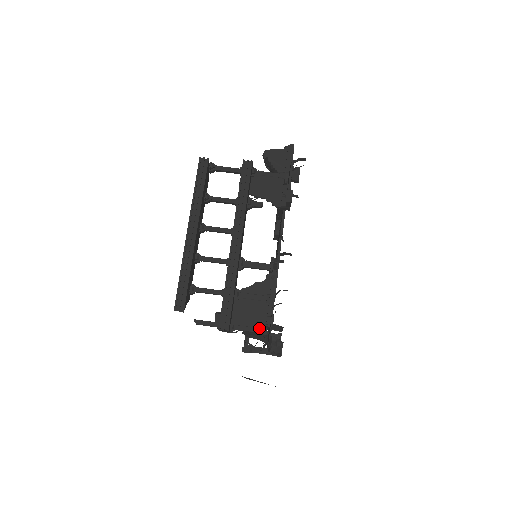
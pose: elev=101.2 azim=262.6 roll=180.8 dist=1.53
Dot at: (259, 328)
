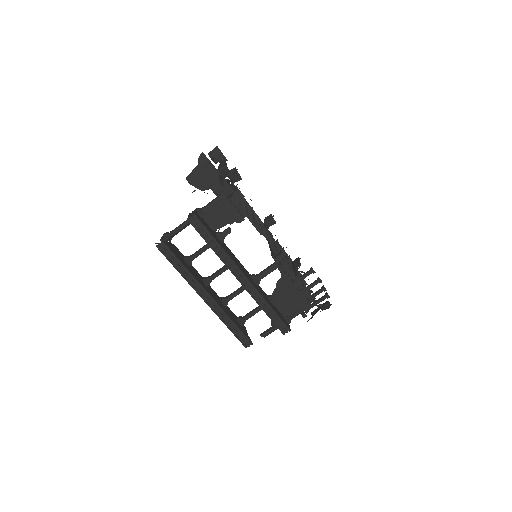
Dot at: (305, 306)
